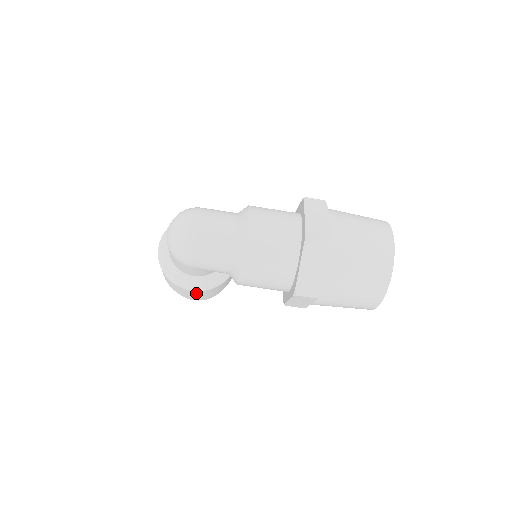
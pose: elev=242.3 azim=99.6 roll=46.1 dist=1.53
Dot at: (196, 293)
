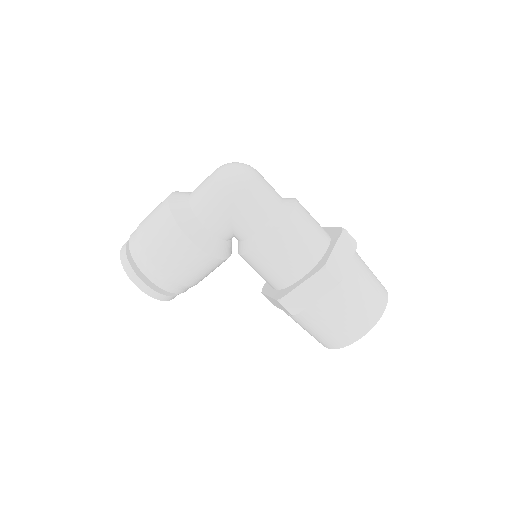
Dot at: (186, 253)
